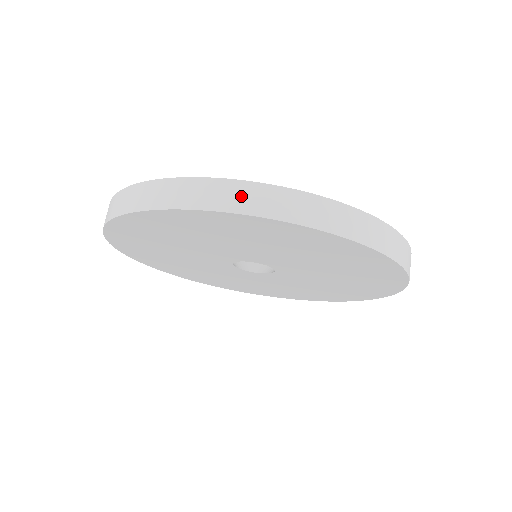
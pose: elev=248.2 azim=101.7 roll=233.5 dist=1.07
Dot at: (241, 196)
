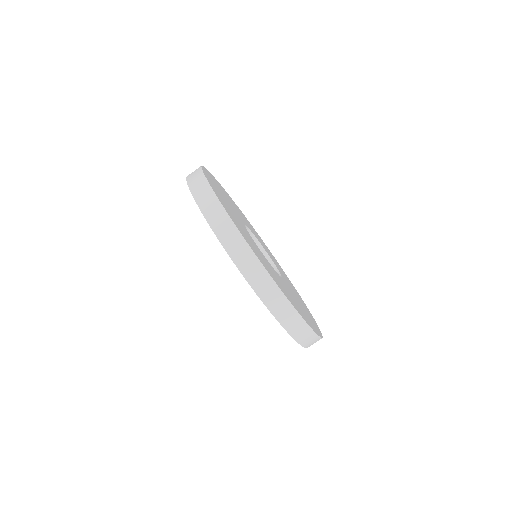
Dot at: (234, 242)
